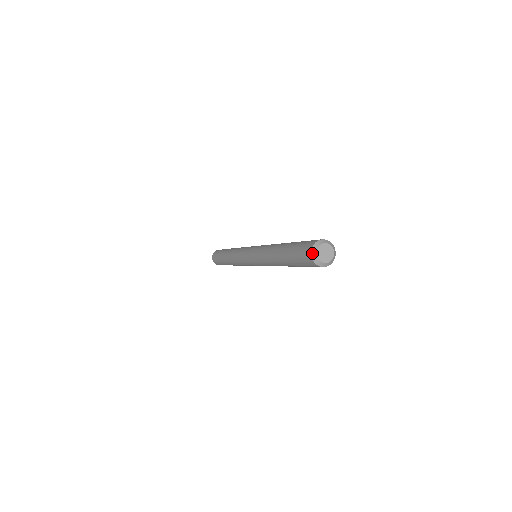
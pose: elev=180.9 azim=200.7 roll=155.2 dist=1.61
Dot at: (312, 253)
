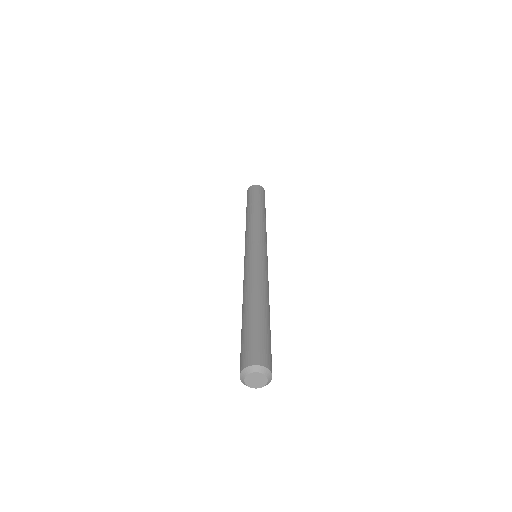
Dot at: (244, 370)
